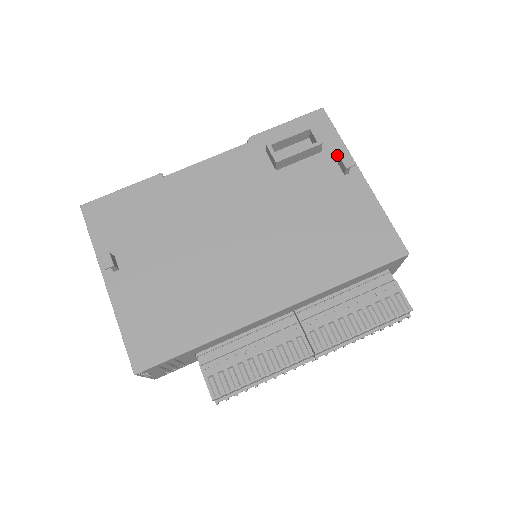
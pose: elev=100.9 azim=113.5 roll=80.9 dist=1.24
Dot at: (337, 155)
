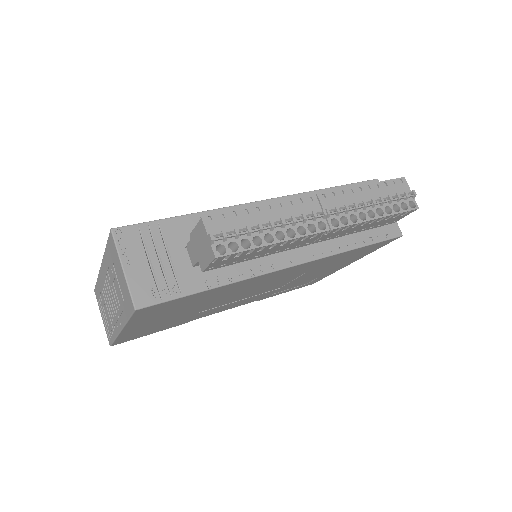
Dot at: occluded
